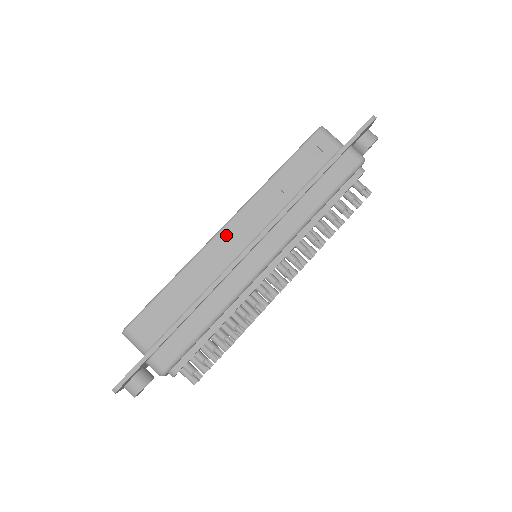
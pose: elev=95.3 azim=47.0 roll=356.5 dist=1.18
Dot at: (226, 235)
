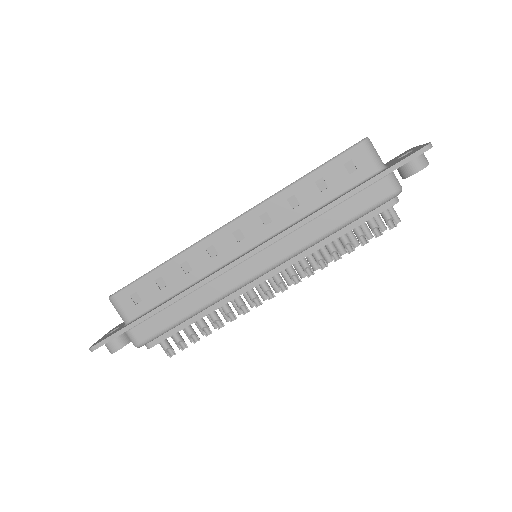
Dot at: (227, 234)
